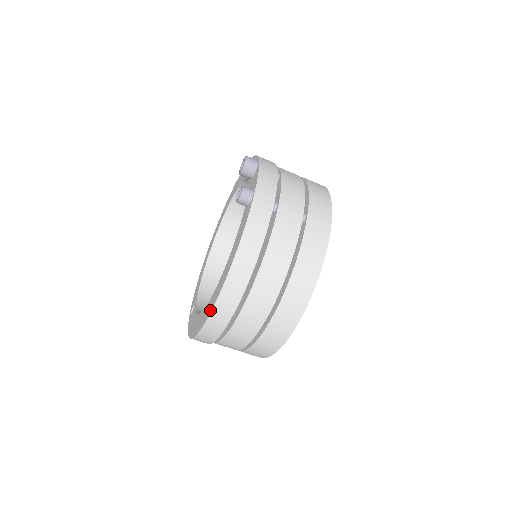
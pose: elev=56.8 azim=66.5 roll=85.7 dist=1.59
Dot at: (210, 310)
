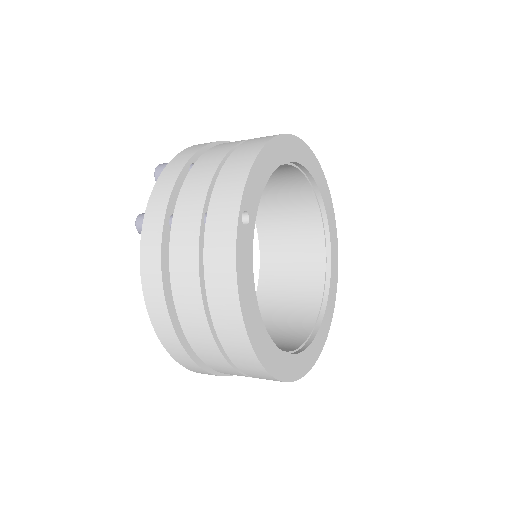
Dot at: occluded
